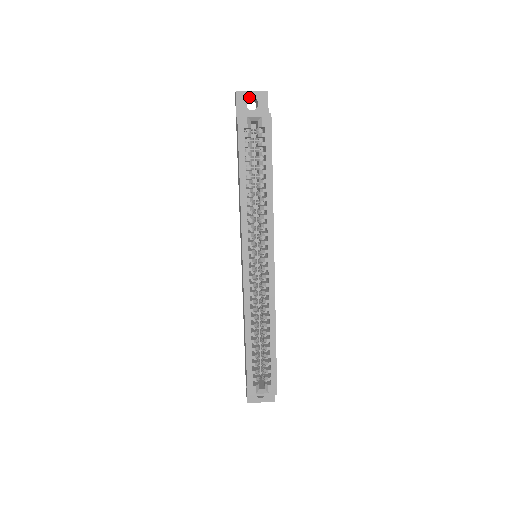
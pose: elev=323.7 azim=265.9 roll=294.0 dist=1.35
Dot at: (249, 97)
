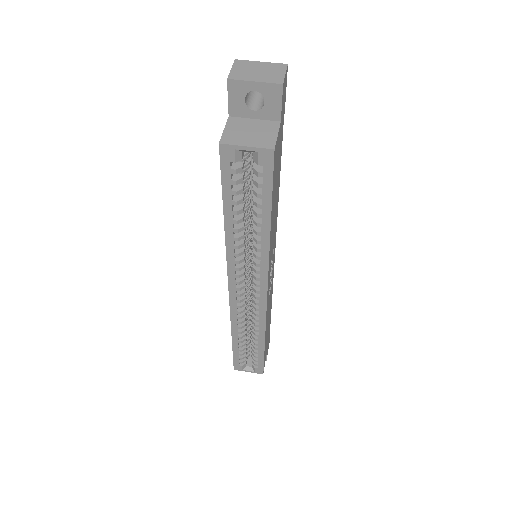
Dot at: (250, 90)
